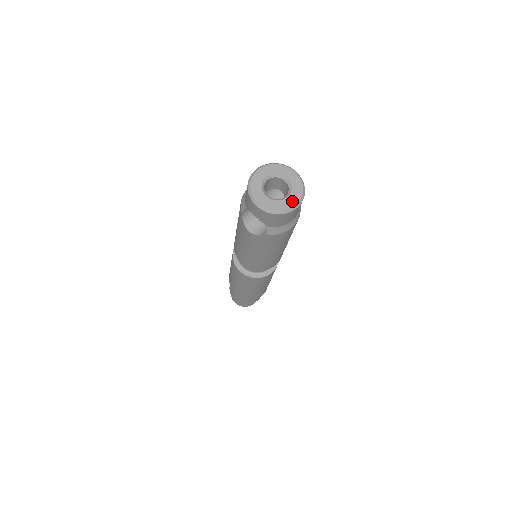
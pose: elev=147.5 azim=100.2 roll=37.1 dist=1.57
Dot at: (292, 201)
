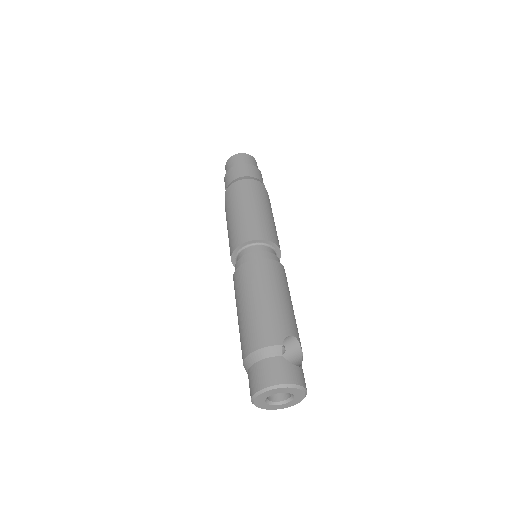
Dot at: (292, 404)
